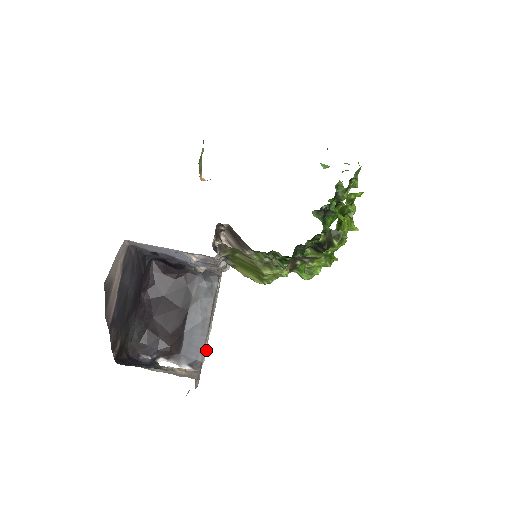
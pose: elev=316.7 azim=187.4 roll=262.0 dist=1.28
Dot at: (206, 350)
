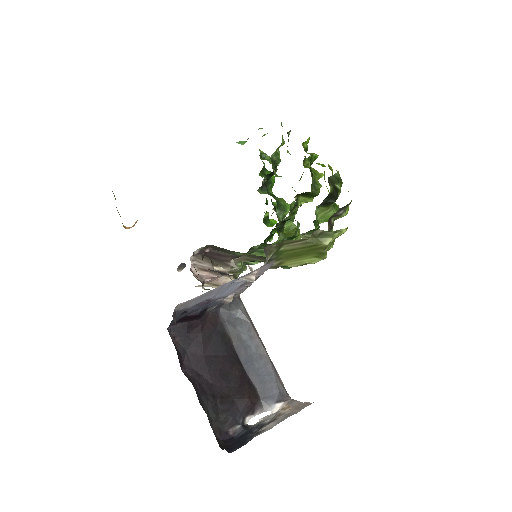
Dot at: occluded
